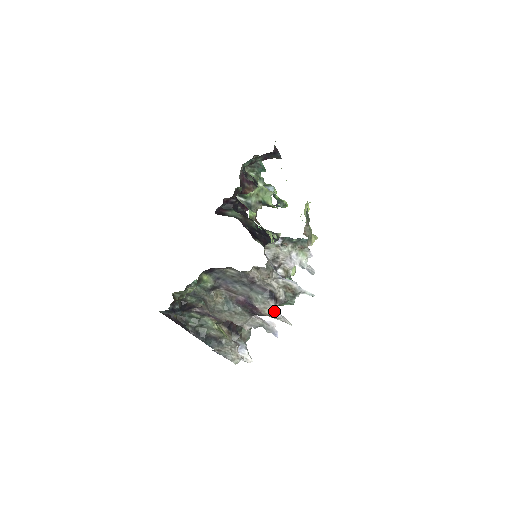
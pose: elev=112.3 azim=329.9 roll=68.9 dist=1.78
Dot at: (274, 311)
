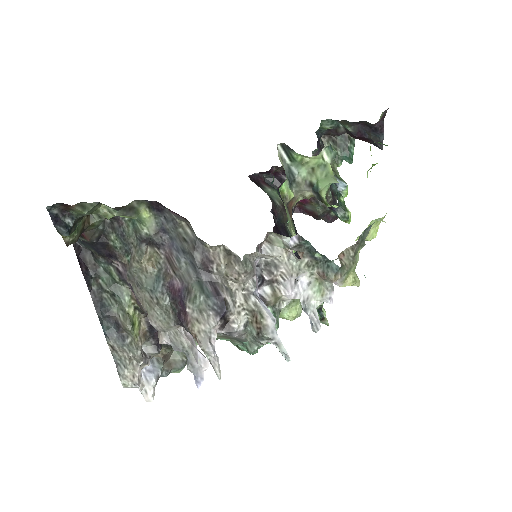
Dot at: (208, 336)
